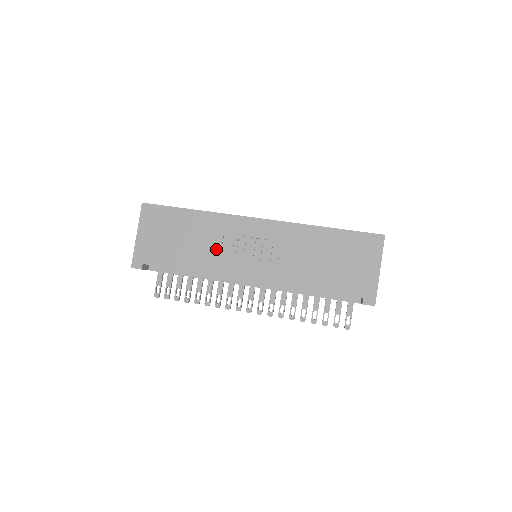
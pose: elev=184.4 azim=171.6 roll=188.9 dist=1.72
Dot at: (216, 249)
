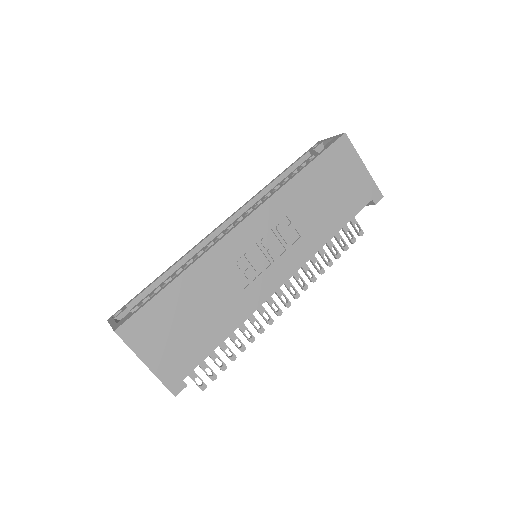
Dot at: (234, 289)
